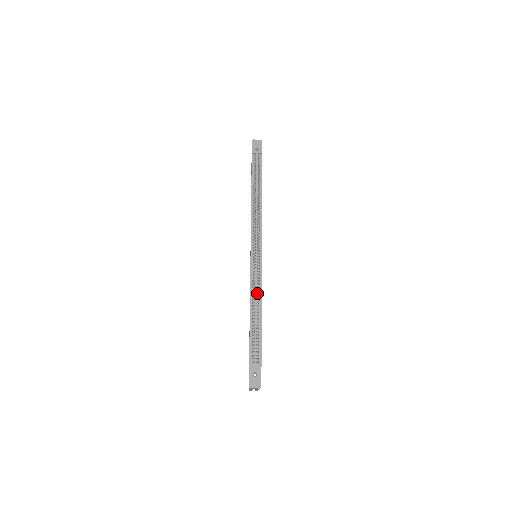
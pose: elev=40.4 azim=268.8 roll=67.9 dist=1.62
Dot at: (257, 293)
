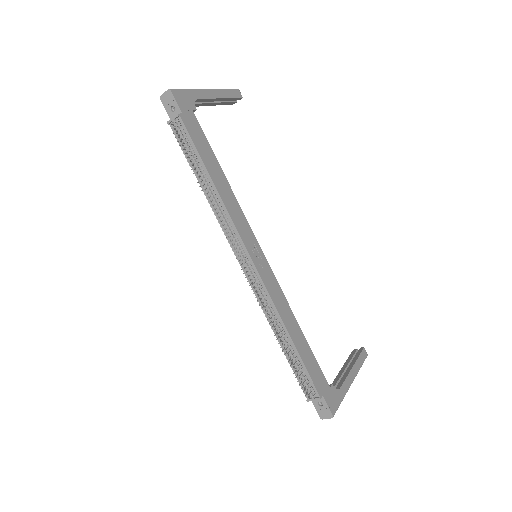
Dot at: (272, 317)
